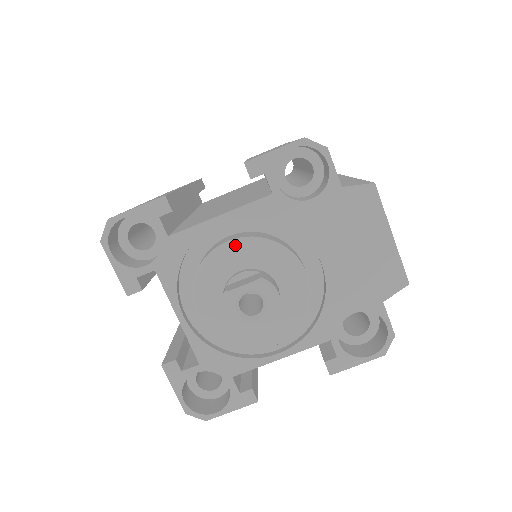
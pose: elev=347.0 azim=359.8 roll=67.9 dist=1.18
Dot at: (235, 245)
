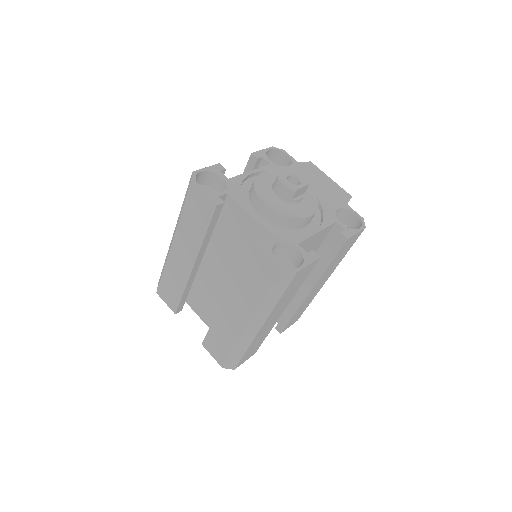
Dot at: (268, 172)
